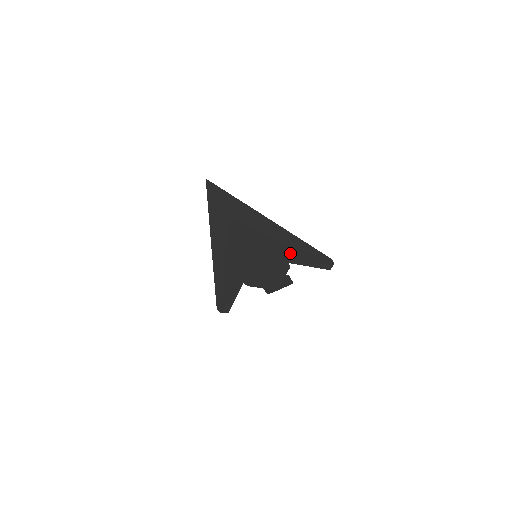
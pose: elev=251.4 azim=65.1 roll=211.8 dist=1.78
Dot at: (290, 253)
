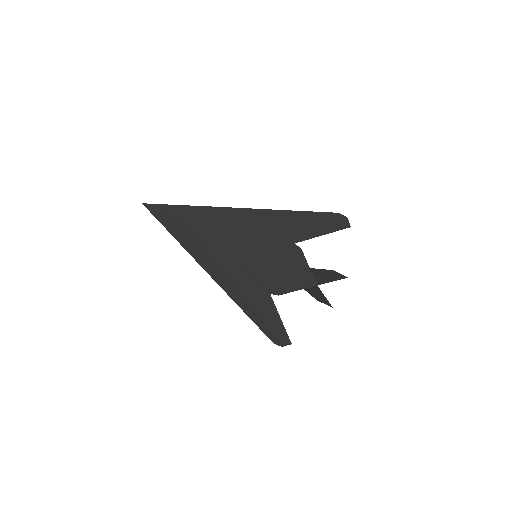
Dot at: (283, 231)
